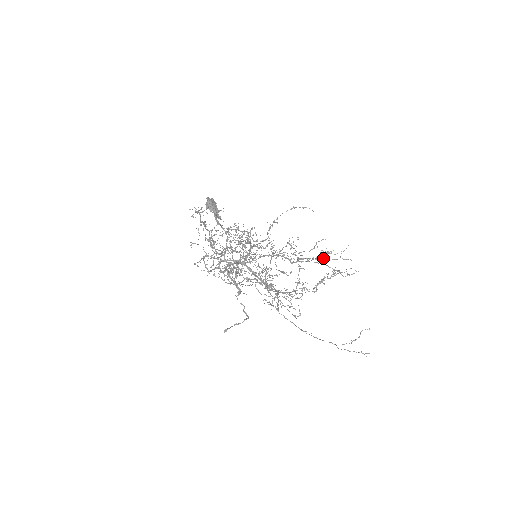
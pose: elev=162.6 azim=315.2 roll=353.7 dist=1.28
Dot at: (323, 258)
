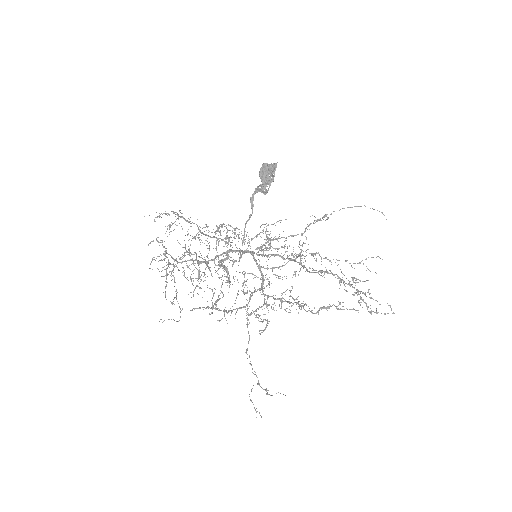
Dot at: (353, 282)
